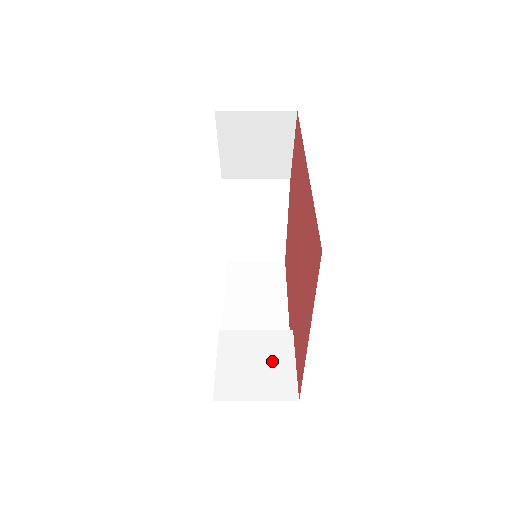
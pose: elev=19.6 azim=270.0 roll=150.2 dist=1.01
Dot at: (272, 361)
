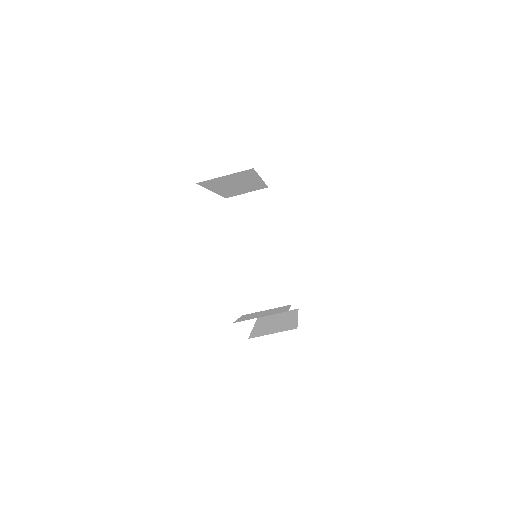
Dot at: occluded
